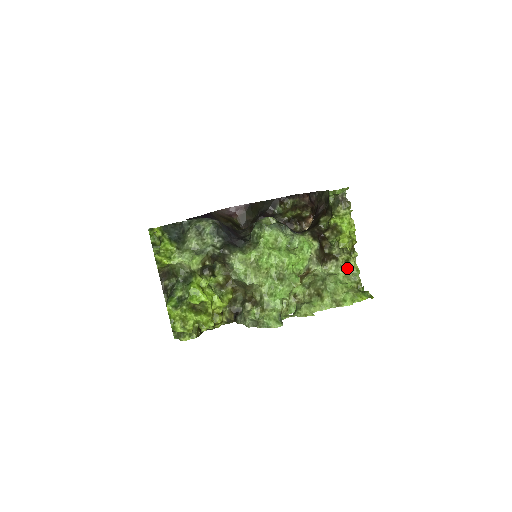
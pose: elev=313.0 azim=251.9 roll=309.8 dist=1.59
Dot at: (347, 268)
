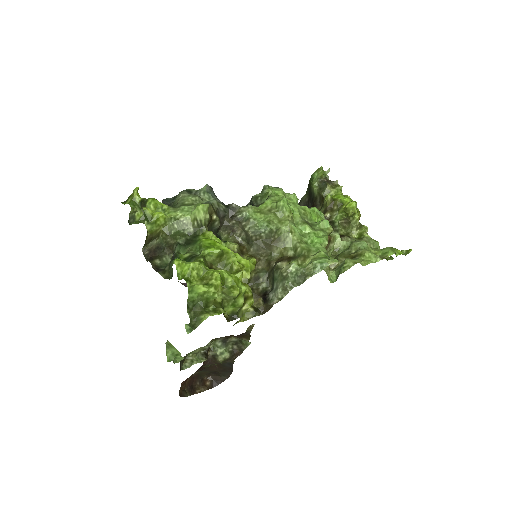
Dot at: occluded
